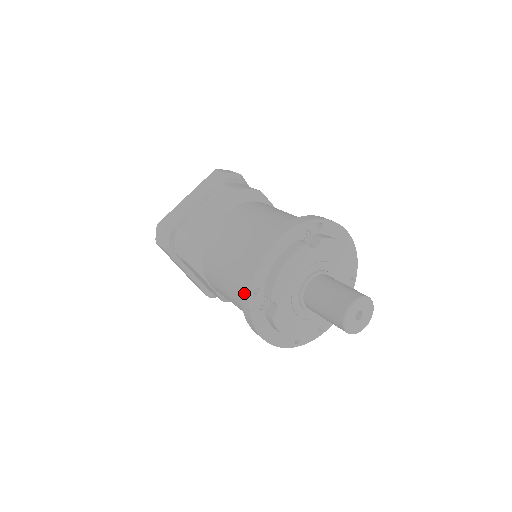
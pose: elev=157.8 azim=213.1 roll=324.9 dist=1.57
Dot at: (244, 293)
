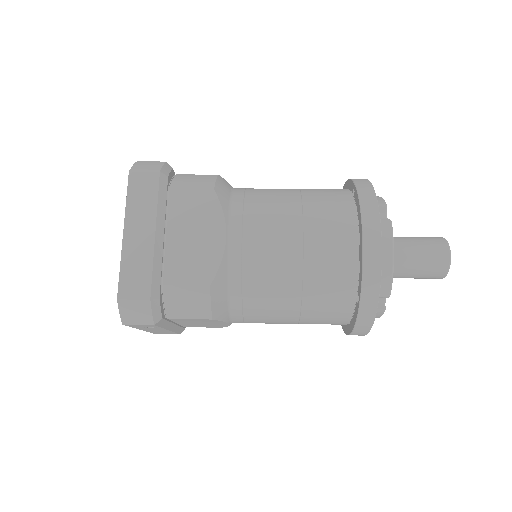
Dot at: (365, 309)
